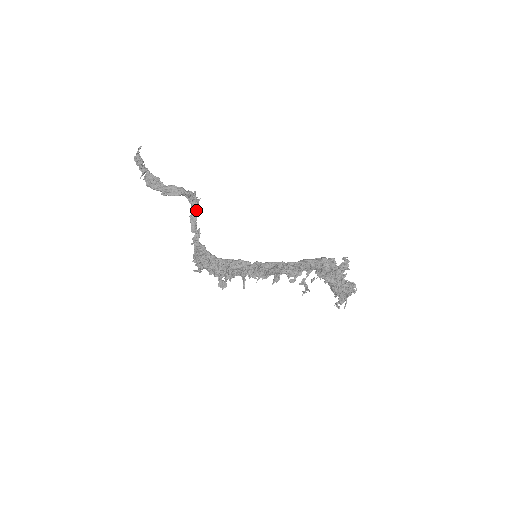
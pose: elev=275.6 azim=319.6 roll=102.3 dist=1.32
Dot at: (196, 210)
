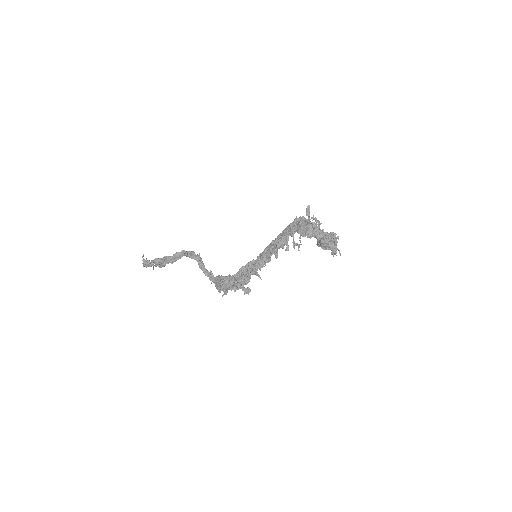
Dot at: (201, 261)
